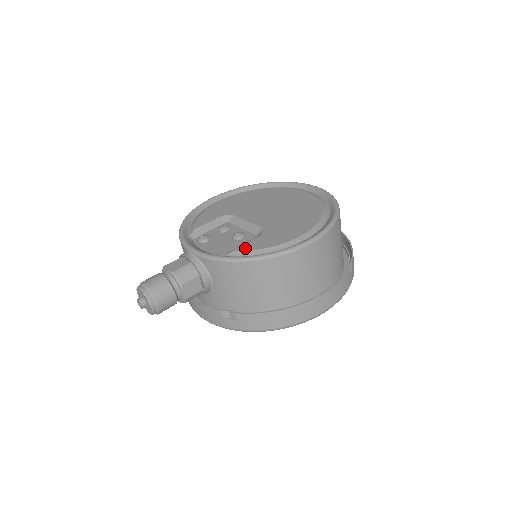
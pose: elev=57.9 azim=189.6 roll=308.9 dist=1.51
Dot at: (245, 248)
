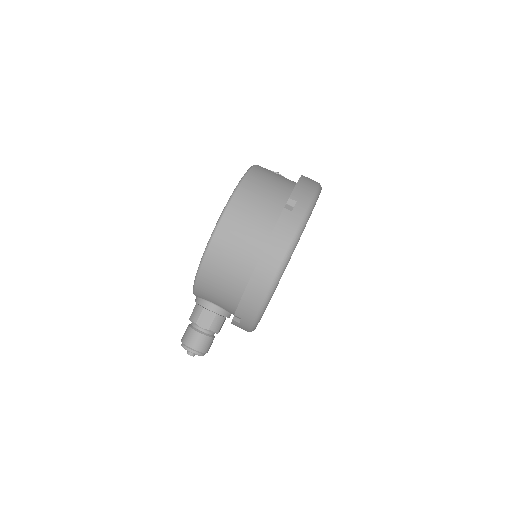
Dot at: occluded
